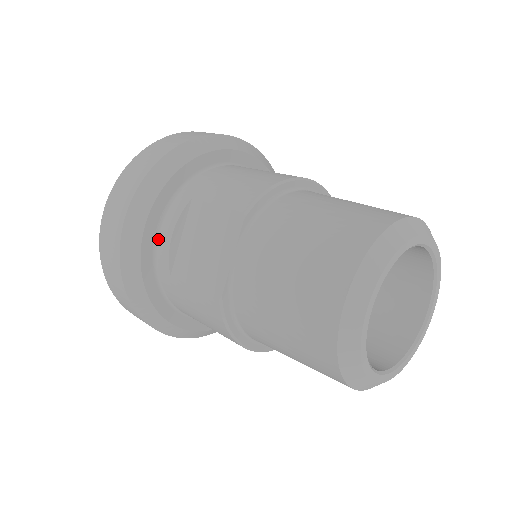
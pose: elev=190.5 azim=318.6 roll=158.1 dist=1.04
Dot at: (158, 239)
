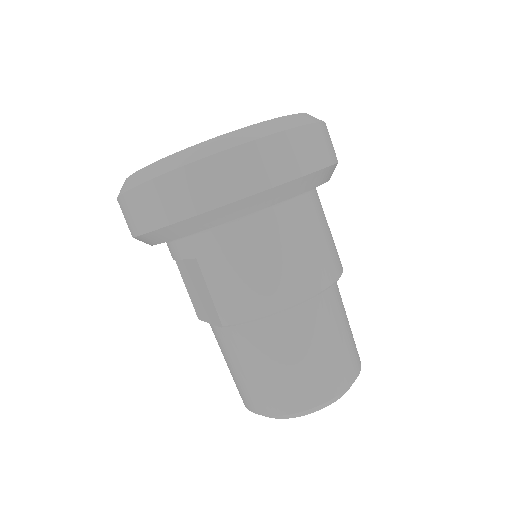
Dot at: (167, 242)
